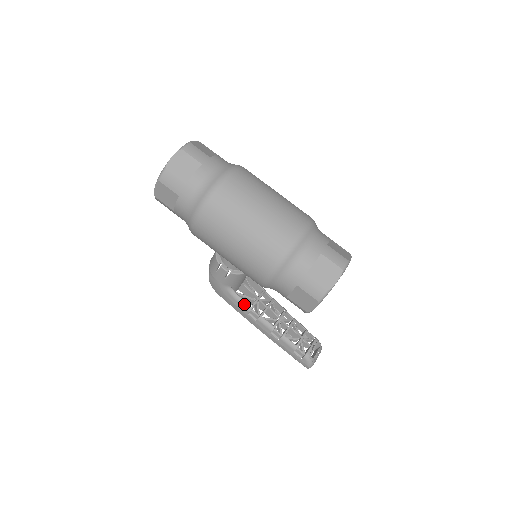
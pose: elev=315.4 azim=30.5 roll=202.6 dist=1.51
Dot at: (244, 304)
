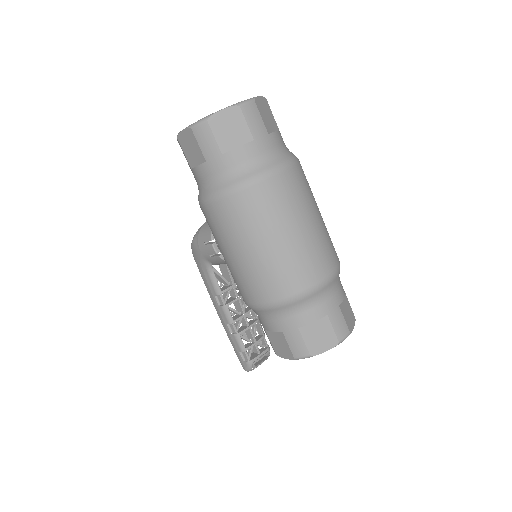
Dot at: (216, 285)
